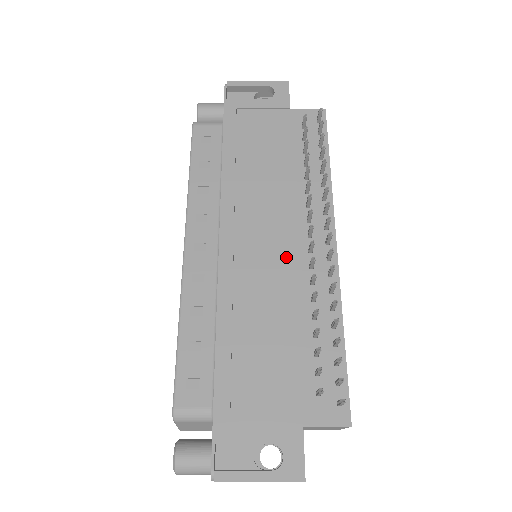
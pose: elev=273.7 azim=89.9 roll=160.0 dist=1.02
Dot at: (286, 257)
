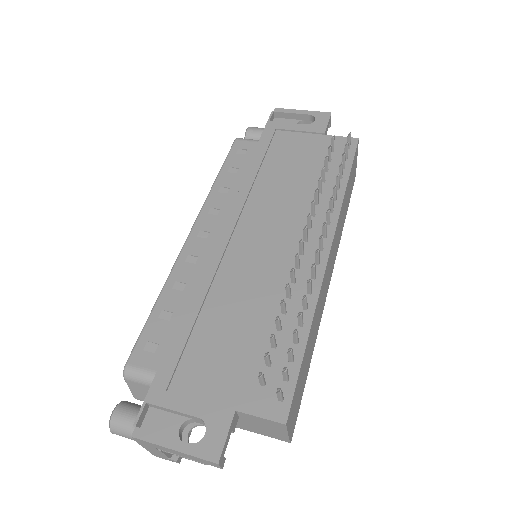
Dot at: (276, 254)
